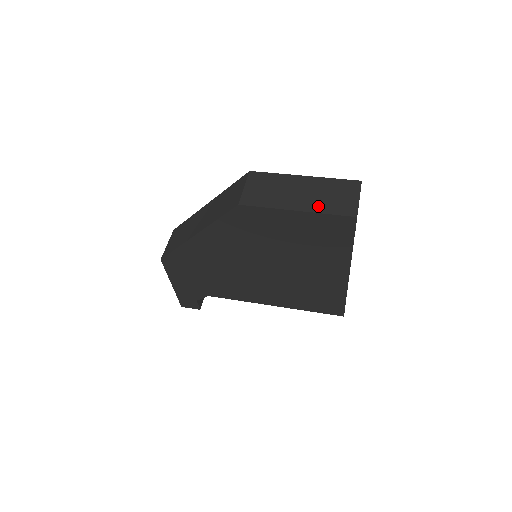
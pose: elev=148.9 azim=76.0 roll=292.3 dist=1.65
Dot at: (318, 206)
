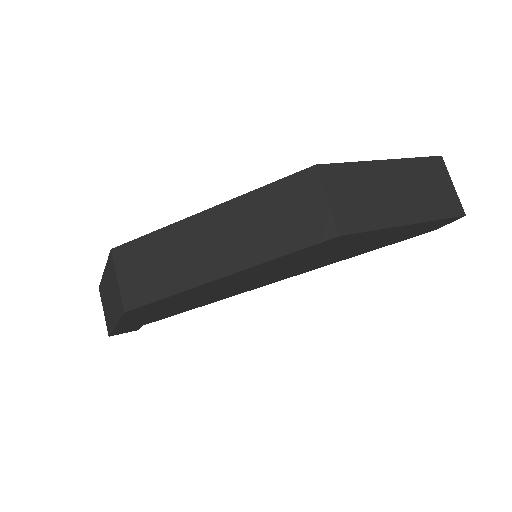
Dot at: (425, 210)
